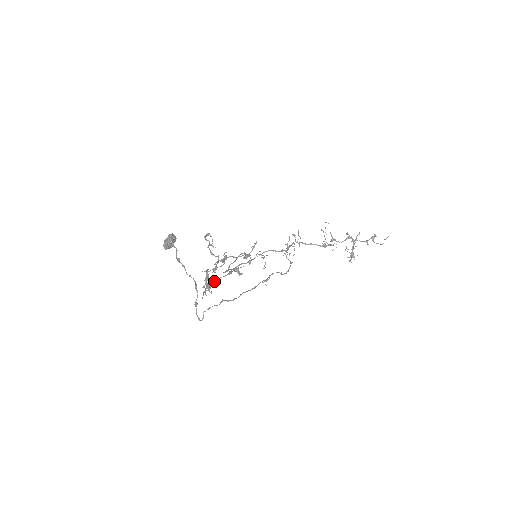
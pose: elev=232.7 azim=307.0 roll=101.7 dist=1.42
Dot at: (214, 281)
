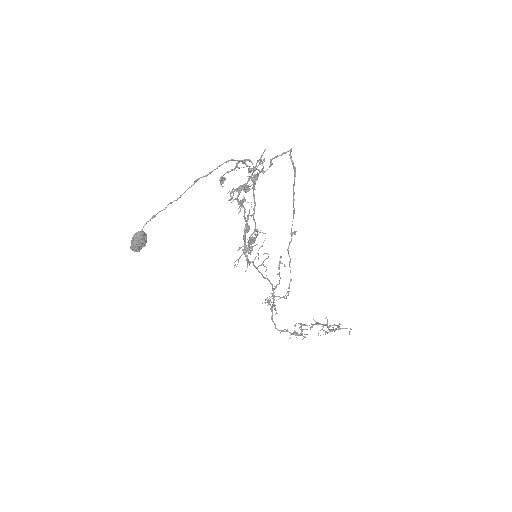
Dot at: (243, 205)
